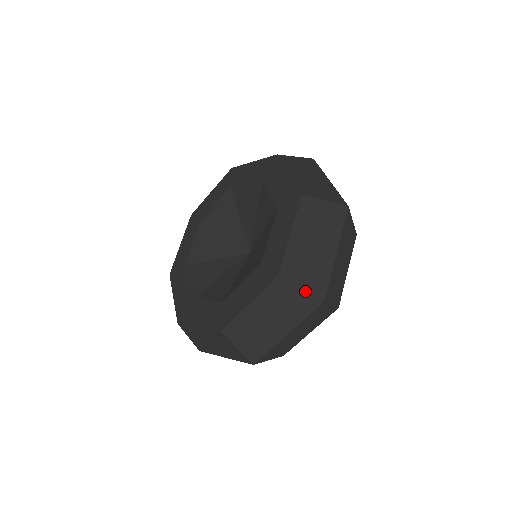
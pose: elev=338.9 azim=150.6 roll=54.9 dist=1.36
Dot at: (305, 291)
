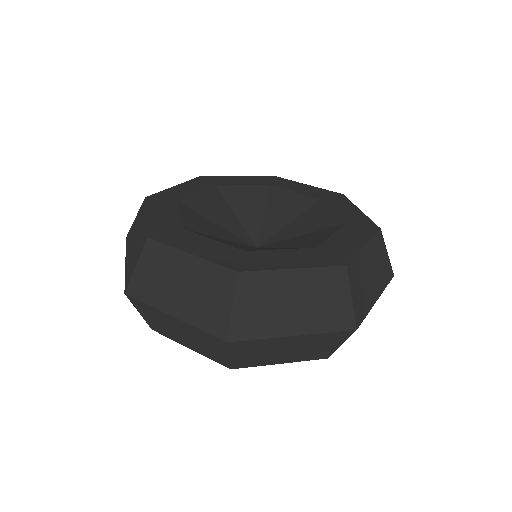
Dot at: (231, 313)
